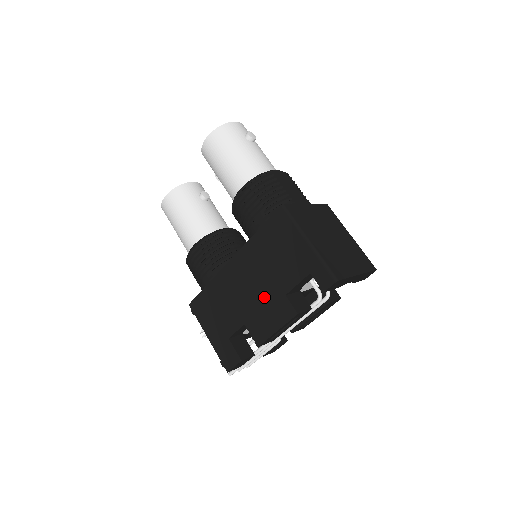
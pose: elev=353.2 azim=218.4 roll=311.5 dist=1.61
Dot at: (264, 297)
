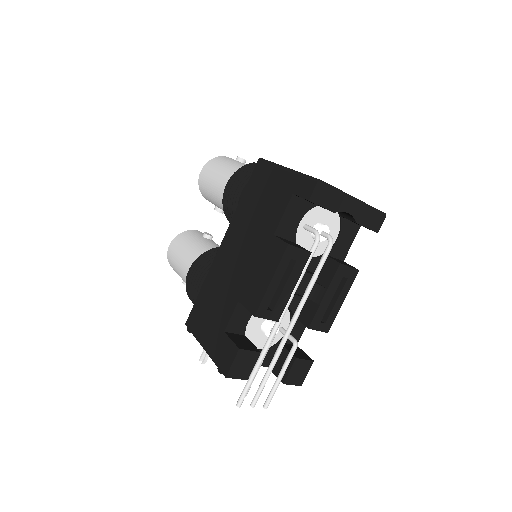
Dot at: (254, 254)
